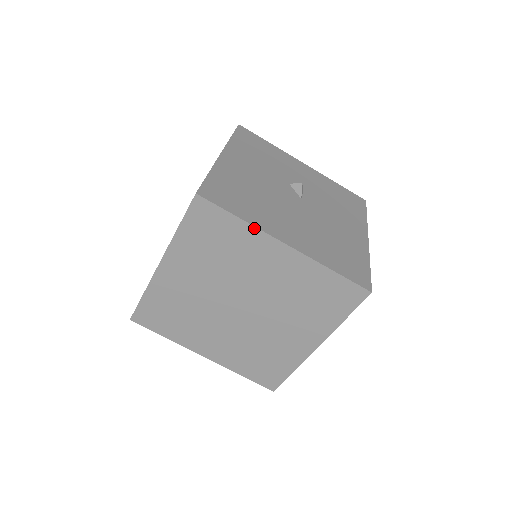
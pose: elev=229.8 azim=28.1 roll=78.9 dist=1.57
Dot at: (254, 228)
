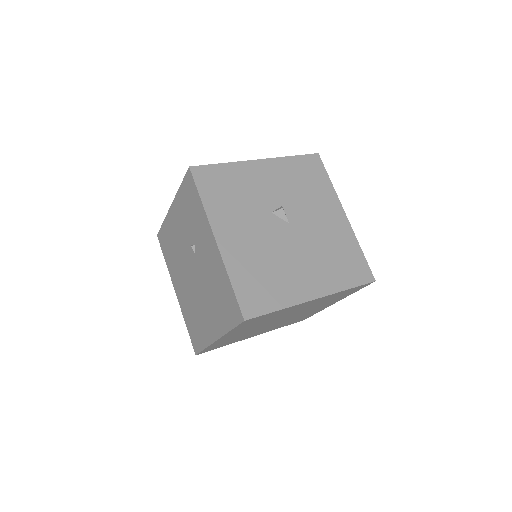
Dot at: (291, 307)
